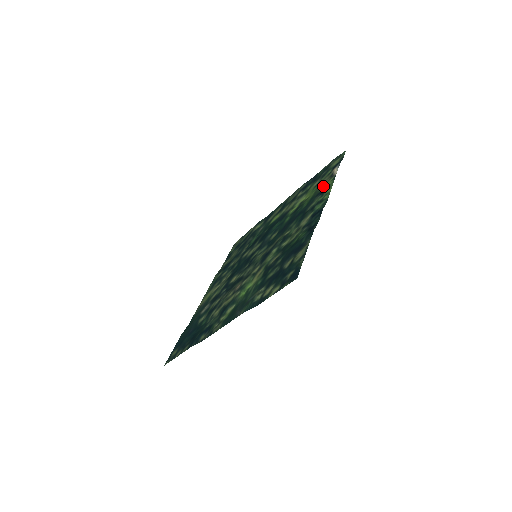
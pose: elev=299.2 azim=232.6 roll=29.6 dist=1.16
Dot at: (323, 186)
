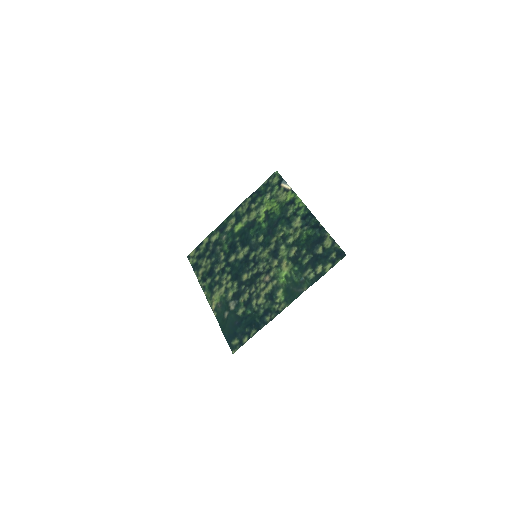
Dot at: (286, 198)
